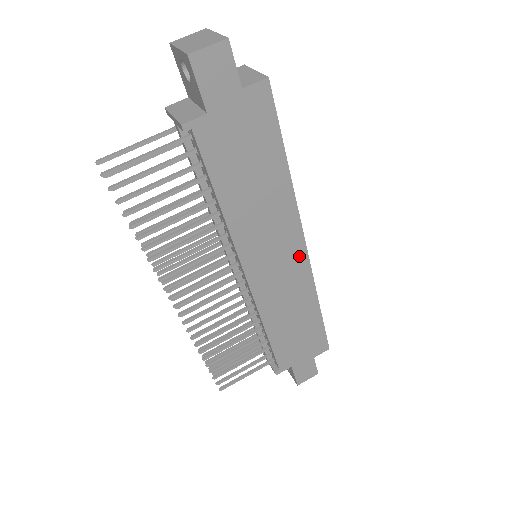
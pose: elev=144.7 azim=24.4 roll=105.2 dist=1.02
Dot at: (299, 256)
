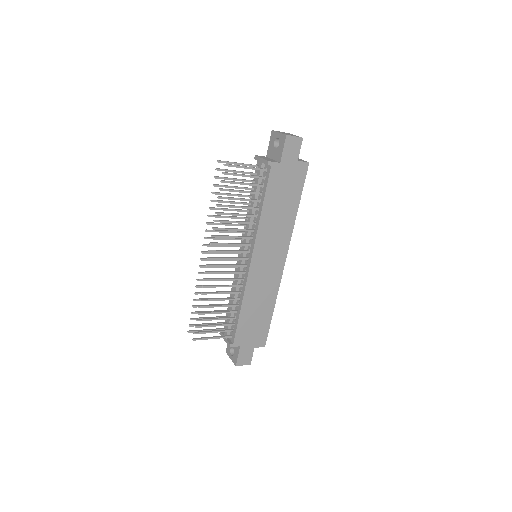
Dot at: (280, 265)
